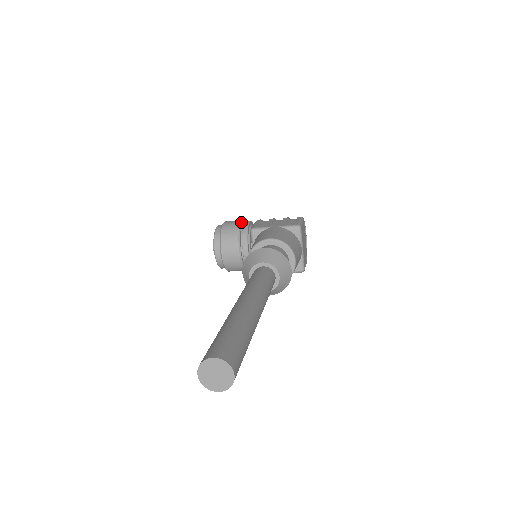
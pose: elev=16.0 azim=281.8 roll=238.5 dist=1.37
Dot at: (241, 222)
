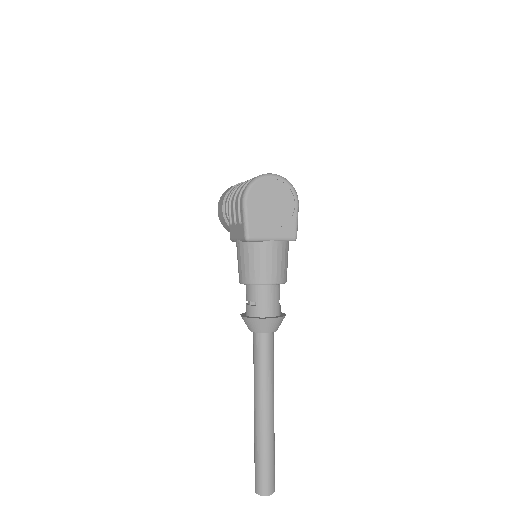
Dot at: (223, 214)
